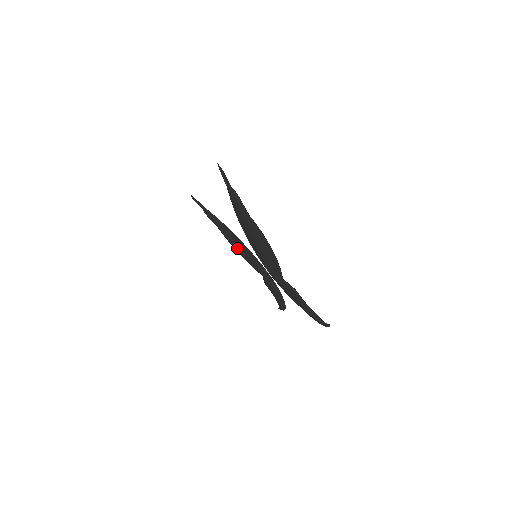
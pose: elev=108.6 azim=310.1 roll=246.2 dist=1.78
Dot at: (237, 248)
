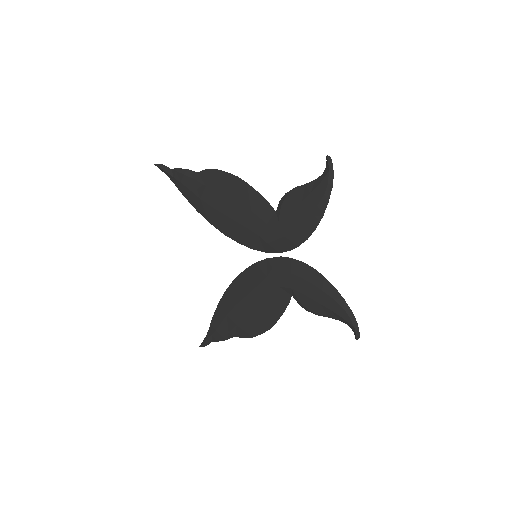
Dot at: (254, 309)
